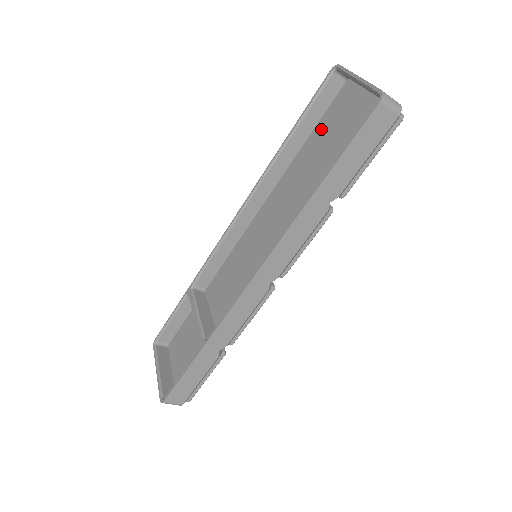
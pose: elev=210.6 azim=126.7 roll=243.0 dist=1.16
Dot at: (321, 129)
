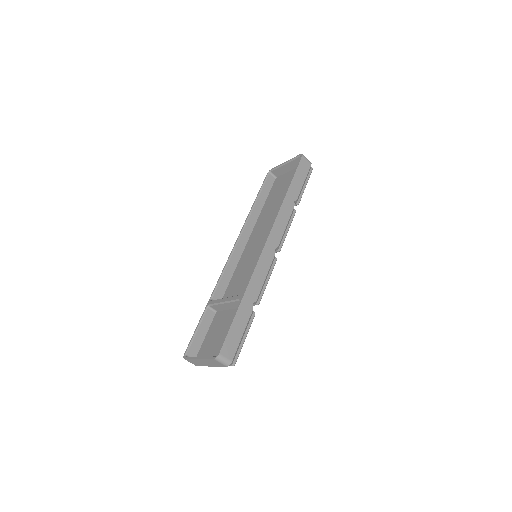
Dot at: (271, 196)
